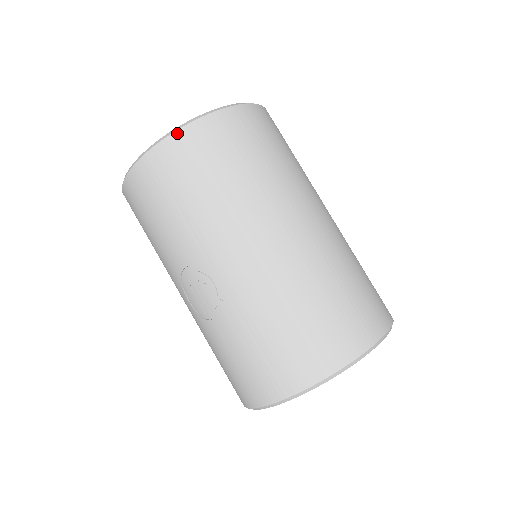
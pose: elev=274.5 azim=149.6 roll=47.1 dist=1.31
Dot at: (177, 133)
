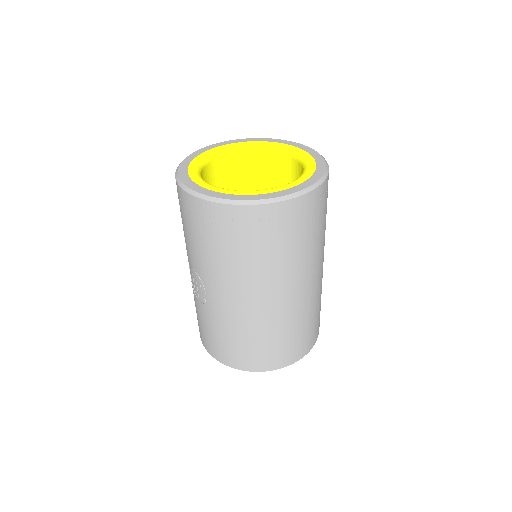
Dot at: (225, 206)
